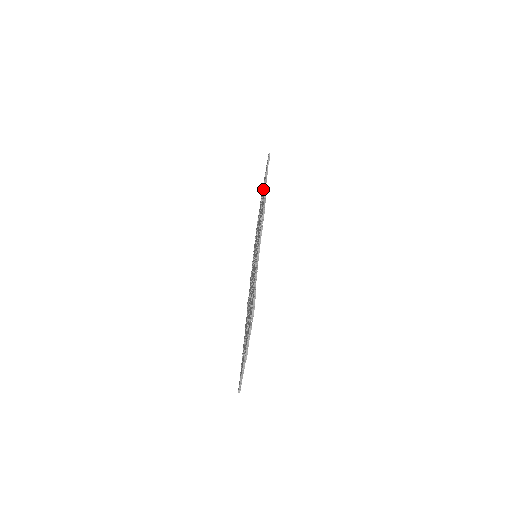
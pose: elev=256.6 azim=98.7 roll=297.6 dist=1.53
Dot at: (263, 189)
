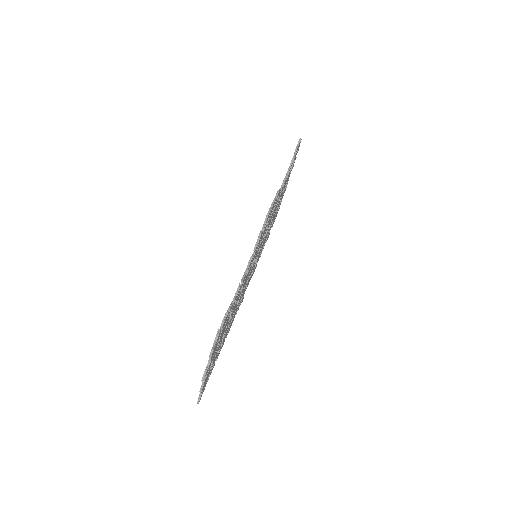
Dot at: occluded
